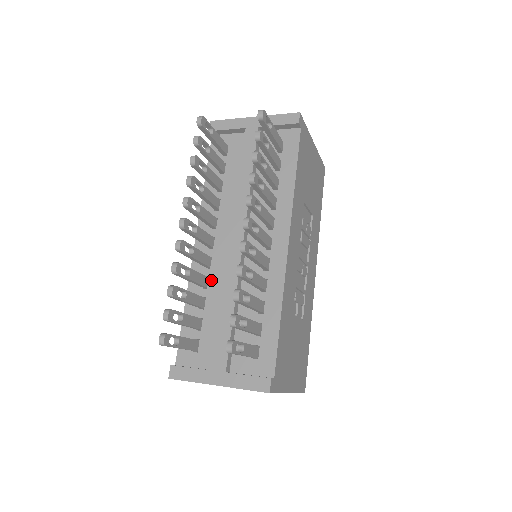
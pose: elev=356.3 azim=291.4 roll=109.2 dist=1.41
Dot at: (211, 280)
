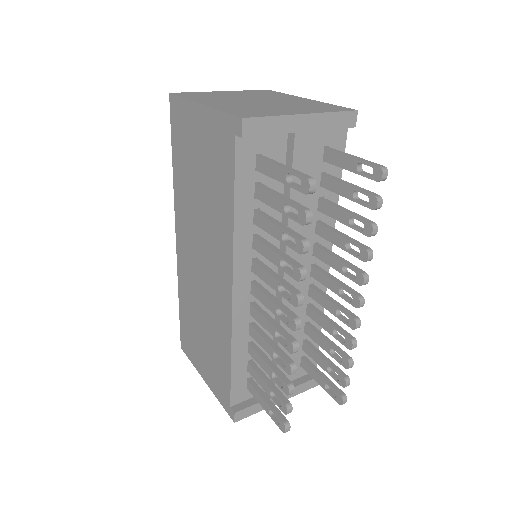
Dot at: (257, 324)
